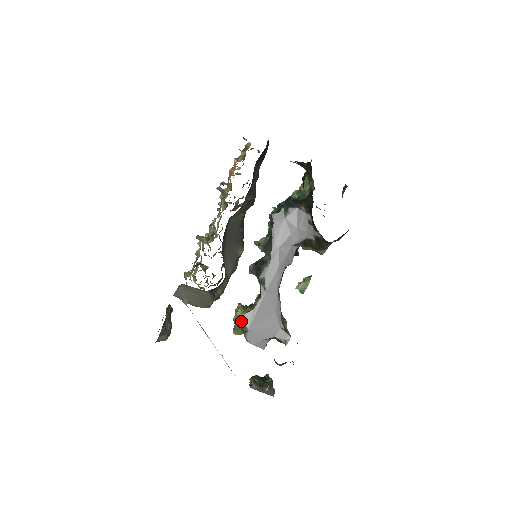
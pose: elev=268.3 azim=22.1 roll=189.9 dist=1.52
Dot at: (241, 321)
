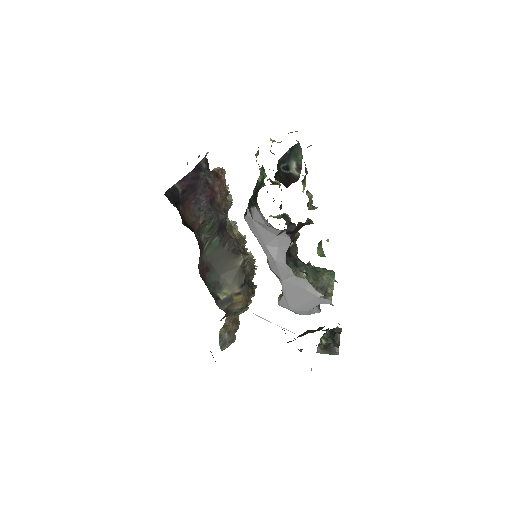
Dot at: (281, 306)
